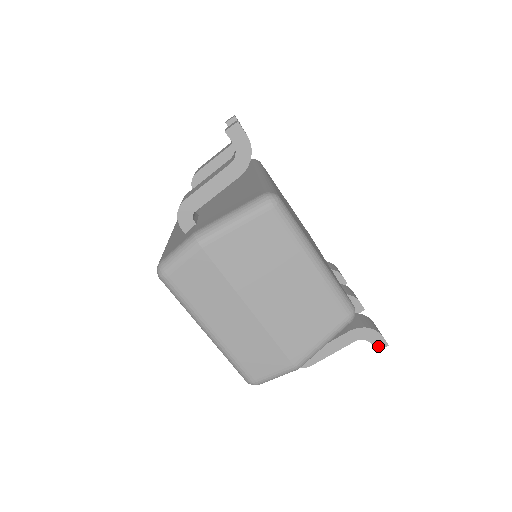
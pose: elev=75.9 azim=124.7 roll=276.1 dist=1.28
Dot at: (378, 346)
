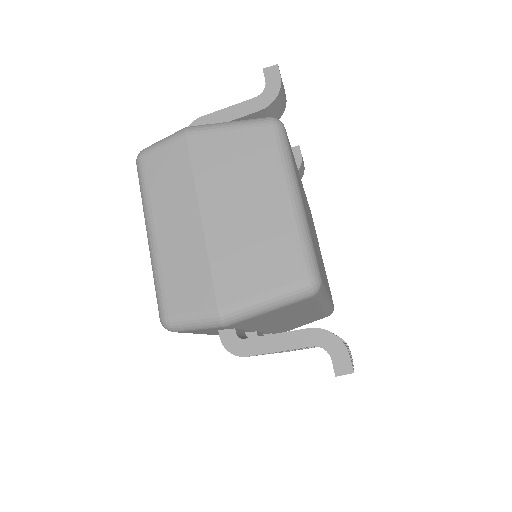
Dot at: (340, 367)
